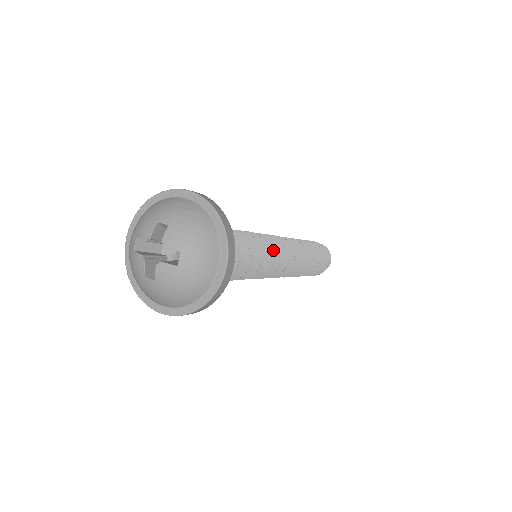
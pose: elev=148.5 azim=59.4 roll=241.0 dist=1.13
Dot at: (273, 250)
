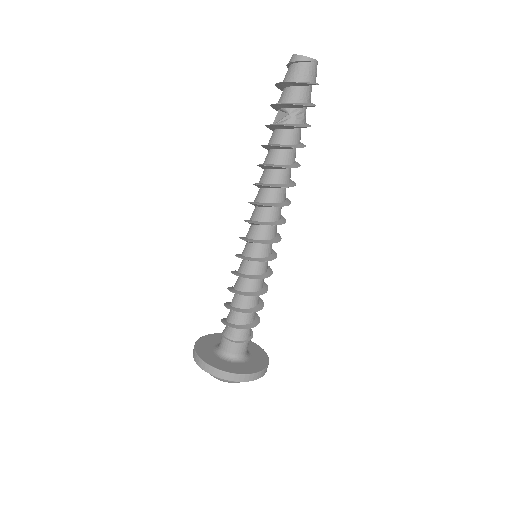
Dot at: (269, 260)
